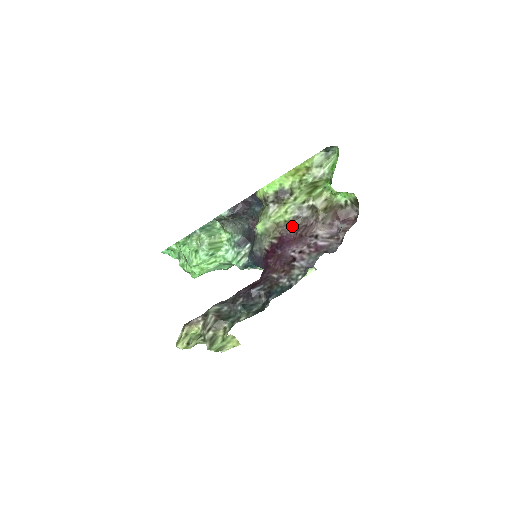
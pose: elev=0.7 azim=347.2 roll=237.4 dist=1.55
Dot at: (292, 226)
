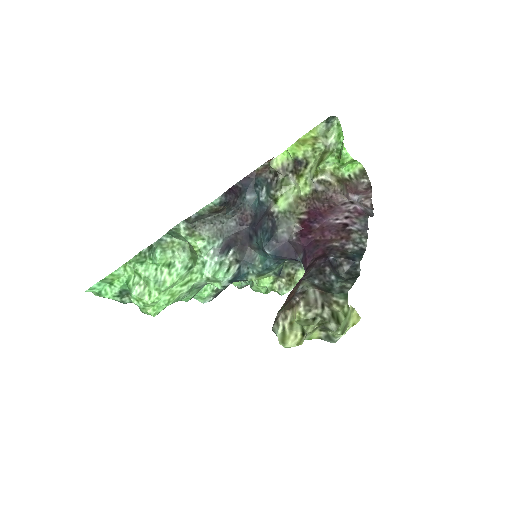
Dot at: (315, 199)
